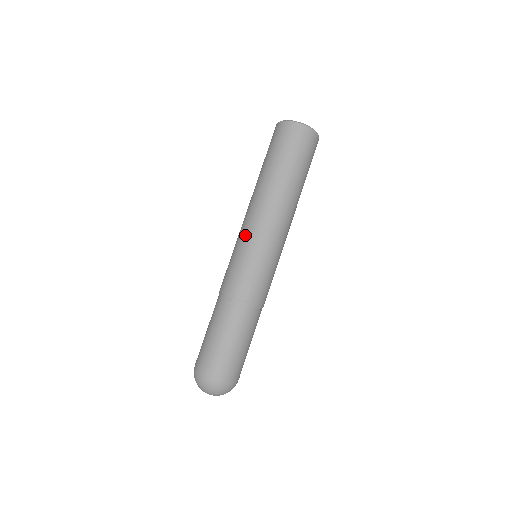
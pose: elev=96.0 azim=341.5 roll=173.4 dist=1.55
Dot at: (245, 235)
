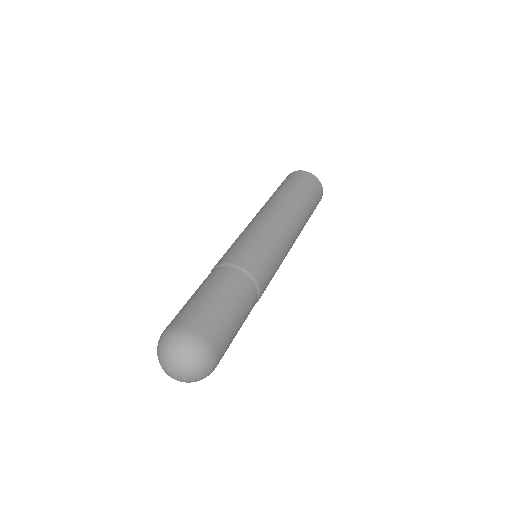
Dot at: occluded
